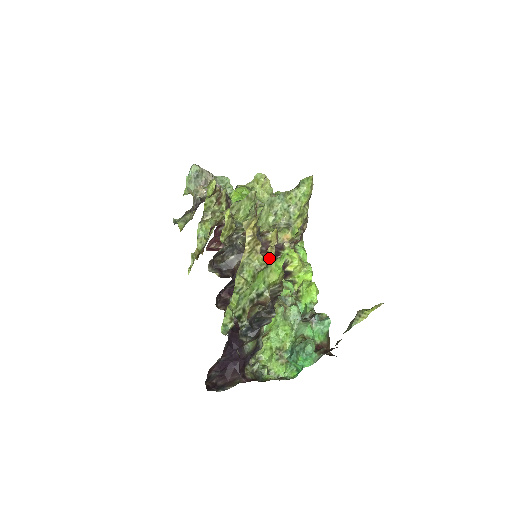
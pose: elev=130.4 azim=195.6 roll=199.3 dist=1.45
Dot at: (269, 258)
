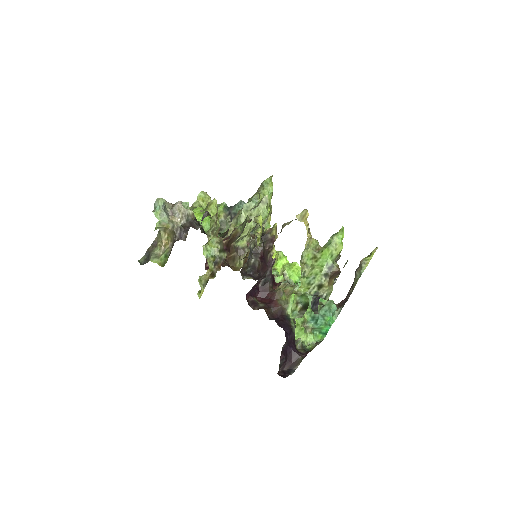
Dot at: (273, 252)
